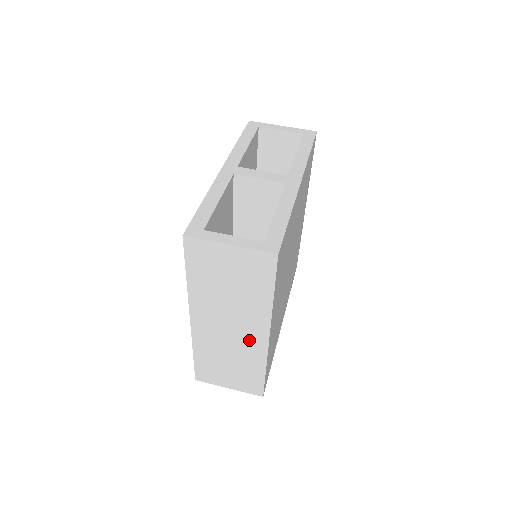
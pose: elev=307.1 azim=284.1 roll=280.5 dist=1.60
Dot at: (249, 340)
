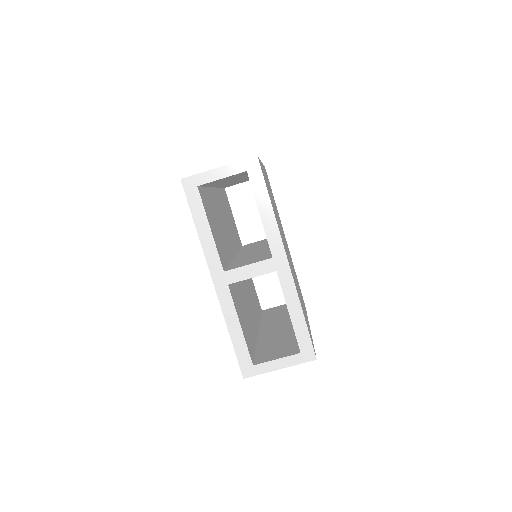
Dot at: occluded
